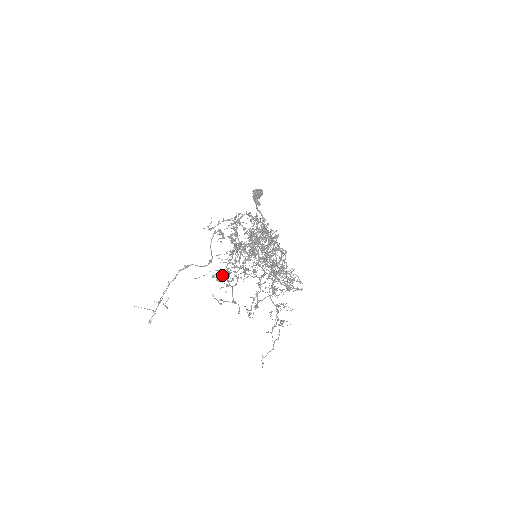
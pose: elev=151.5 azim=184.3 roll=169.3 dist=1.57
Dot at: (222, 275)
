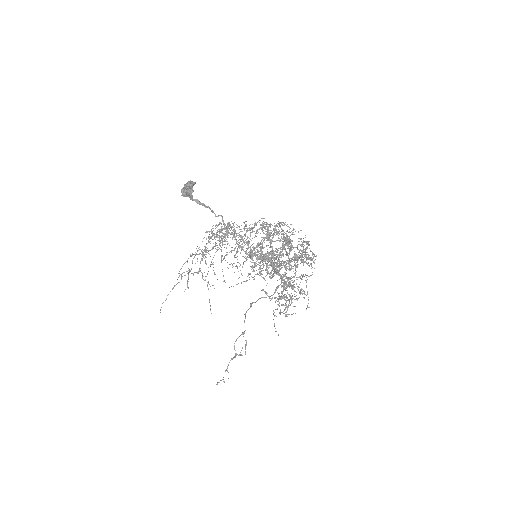
Dot at: (296, 292)
